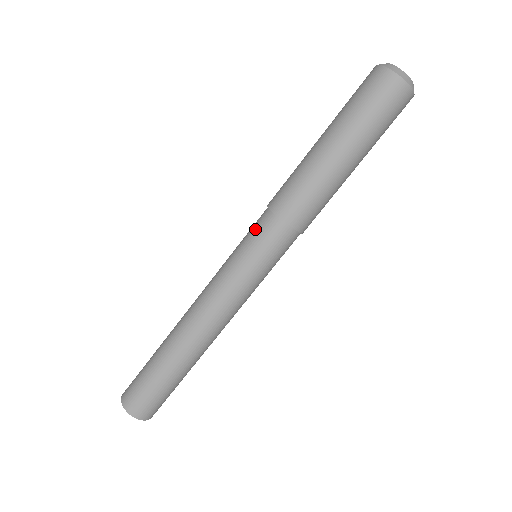
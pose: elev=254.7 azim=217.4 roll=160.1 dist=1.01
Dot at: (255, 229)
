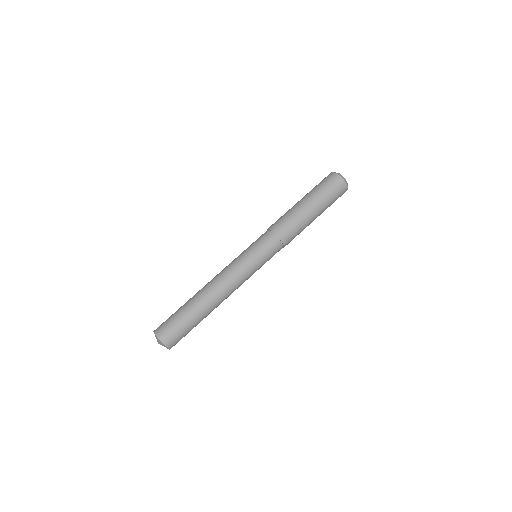
Dot at: (259, 238)
